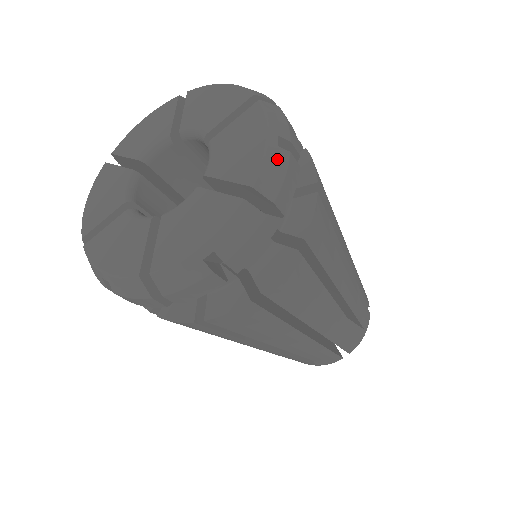
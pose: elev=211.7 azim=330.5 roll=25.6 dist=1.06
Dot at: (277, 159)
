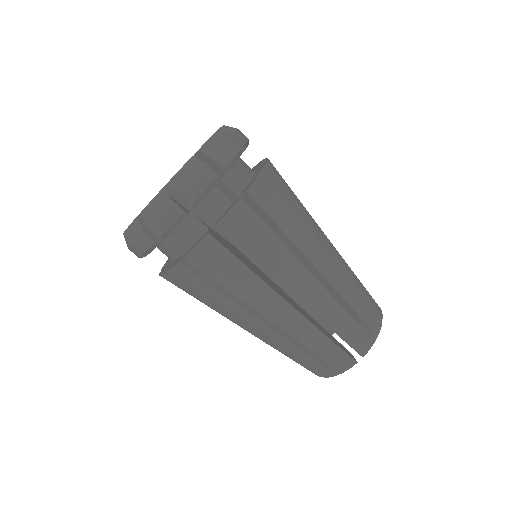
Dot at: occluded
